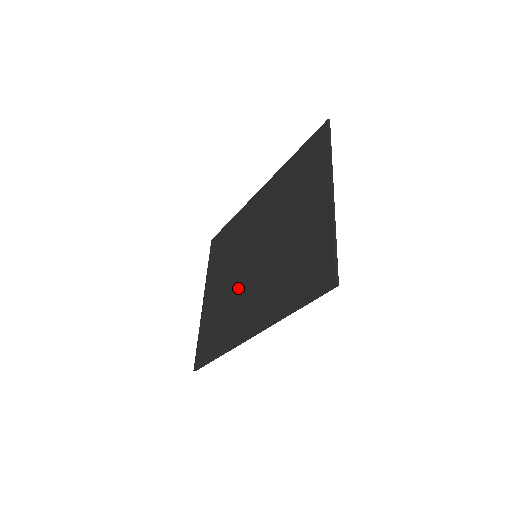
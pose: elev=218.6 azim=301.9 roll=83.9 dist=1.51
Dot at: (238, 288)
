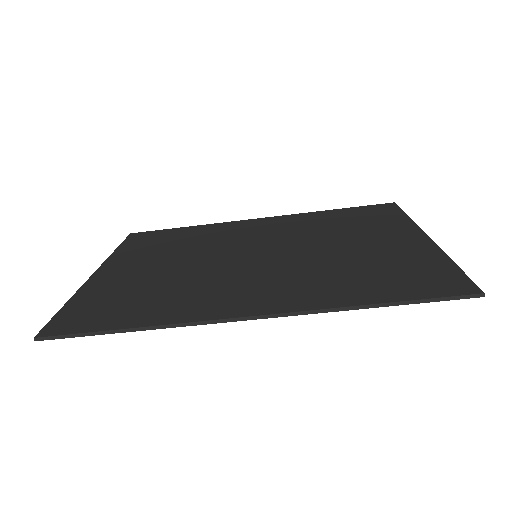
Dot at: (210, 272)
